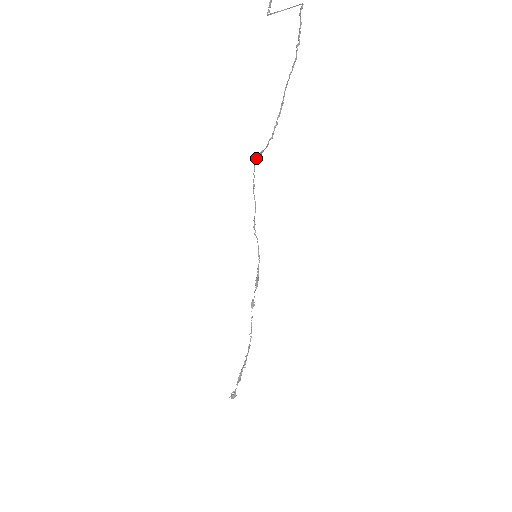
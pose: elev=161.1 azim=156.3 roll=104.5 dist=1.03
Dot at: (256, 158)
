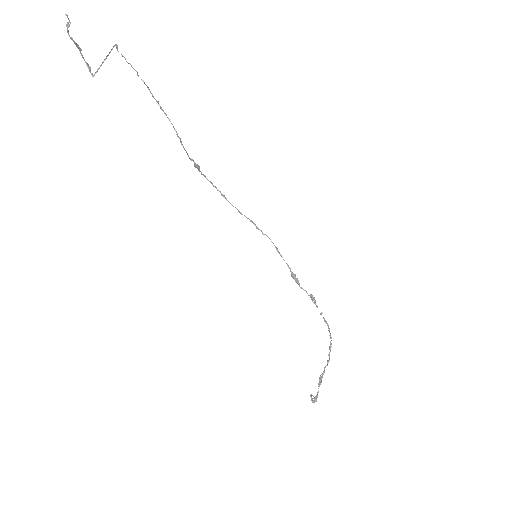
Dot at: (201, 173)
